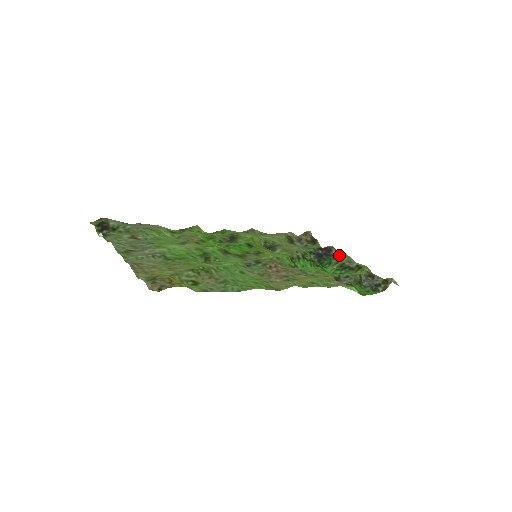
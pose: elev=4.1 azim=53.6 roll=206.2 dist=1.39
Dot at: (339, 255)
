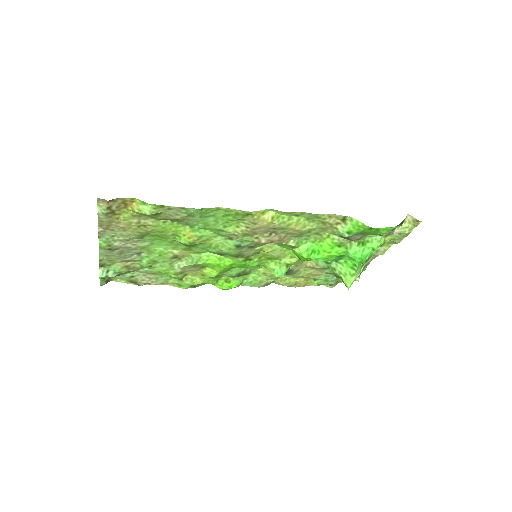
Dot at: (368, 264)
